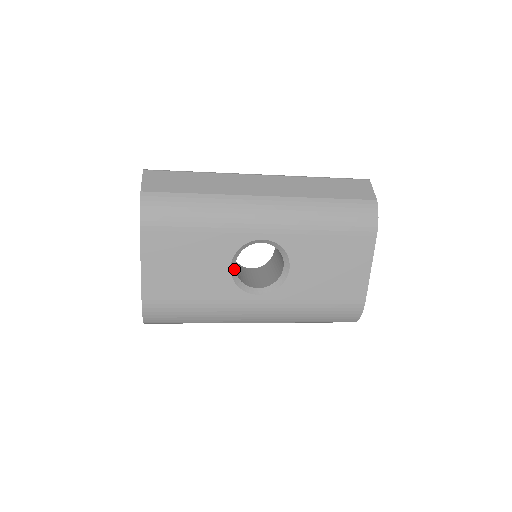
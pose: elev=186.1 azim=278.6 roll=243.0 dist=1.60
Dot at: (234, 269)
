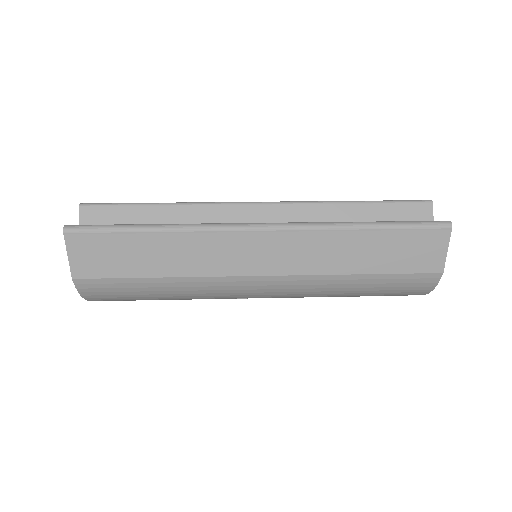
Dot at: occluded
